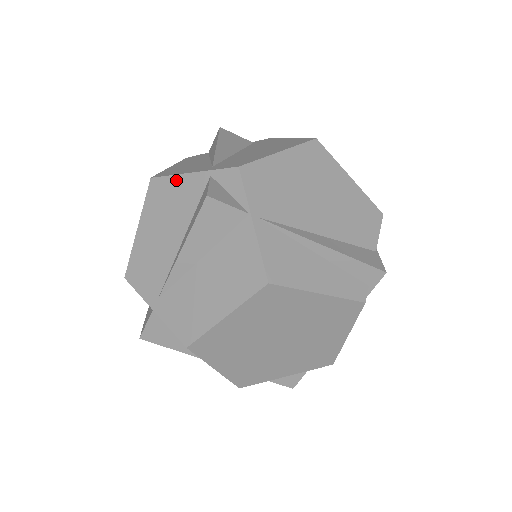
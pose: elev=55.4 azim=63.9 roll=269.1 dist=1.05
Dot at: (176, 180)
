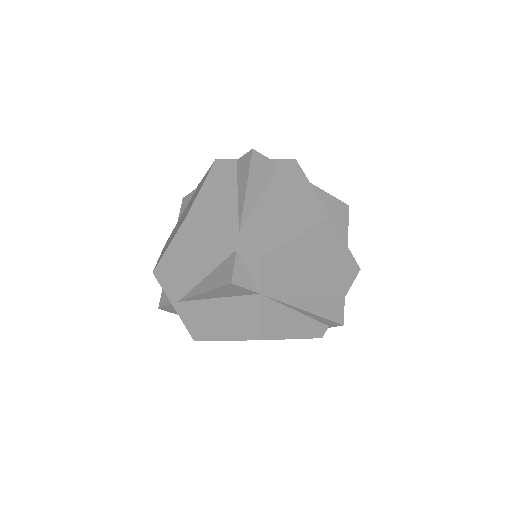
Dot at: (208, 234)
